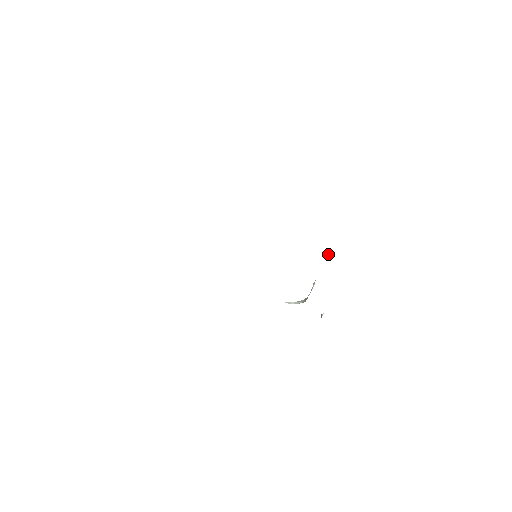
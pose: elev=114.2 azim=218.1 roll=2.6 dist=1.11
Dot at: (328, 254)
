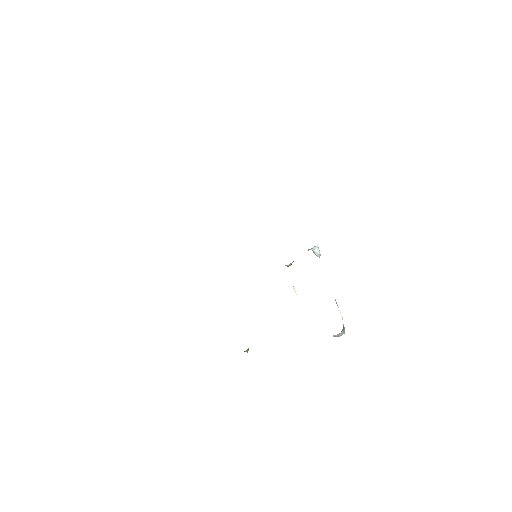
Dot at: (315, 252)
